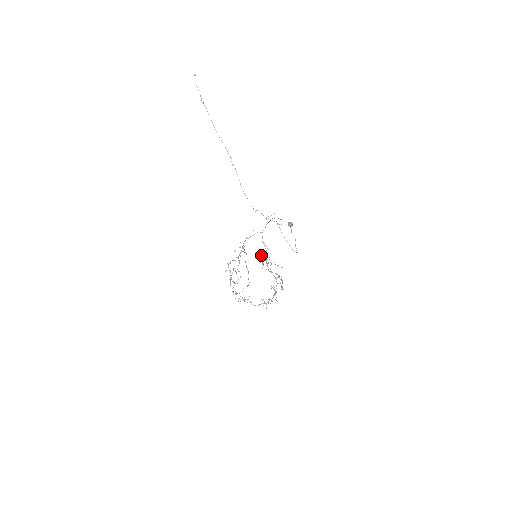
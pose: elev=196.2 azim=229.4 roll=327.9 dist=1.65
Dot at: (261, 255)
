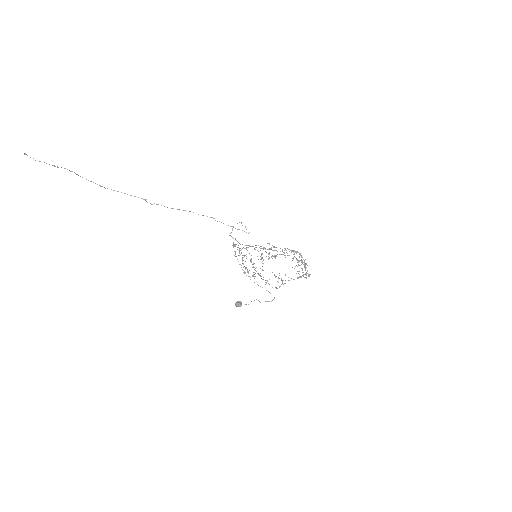
Dot at: occluded
